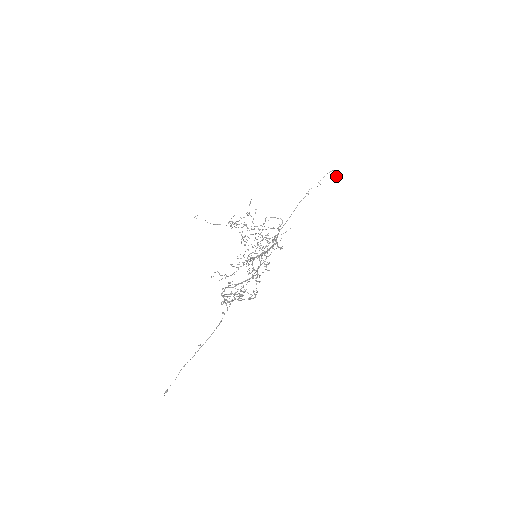
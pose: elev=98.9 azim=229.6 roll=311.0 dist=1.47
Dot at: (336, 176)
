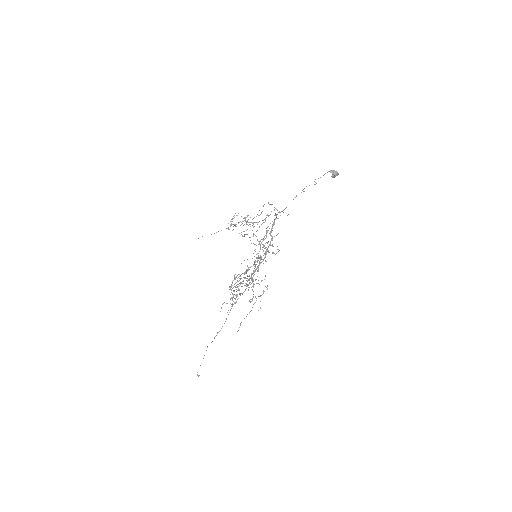
Dot at: (333, 176)
